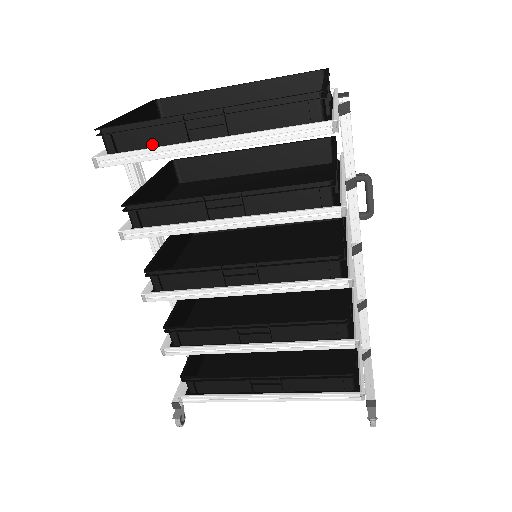
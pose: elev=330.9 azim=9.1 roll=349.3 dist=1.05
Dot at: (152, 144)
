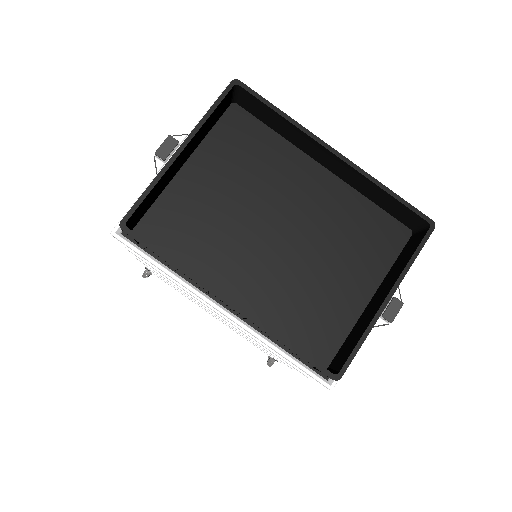
Dot at: occluded
